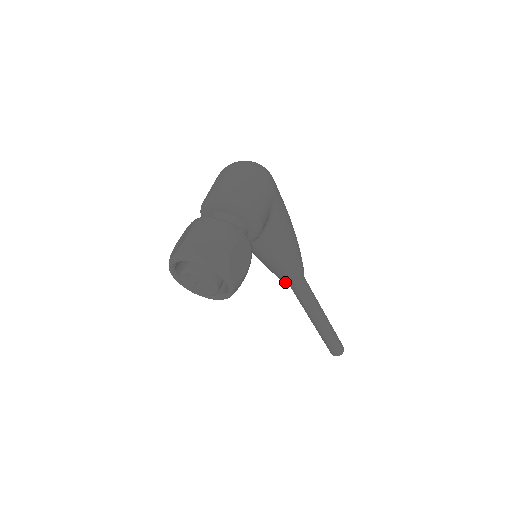
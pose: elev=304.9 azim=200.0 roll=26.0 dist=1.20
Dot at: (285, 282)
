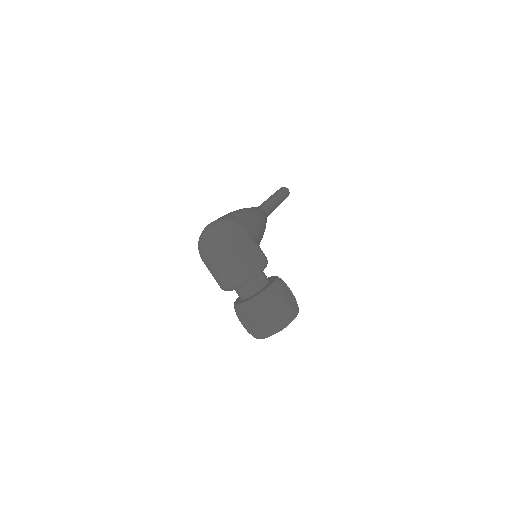
Dot at: occluded
